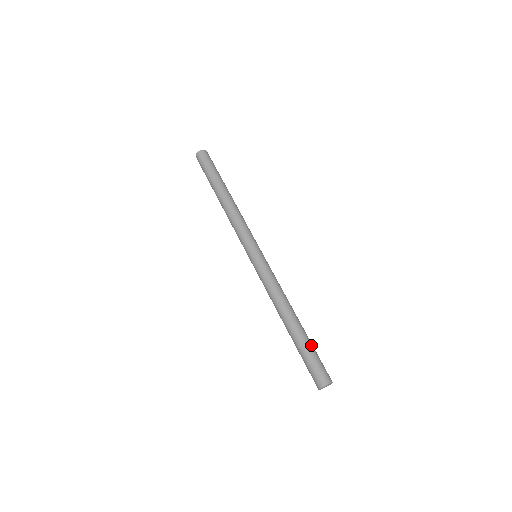
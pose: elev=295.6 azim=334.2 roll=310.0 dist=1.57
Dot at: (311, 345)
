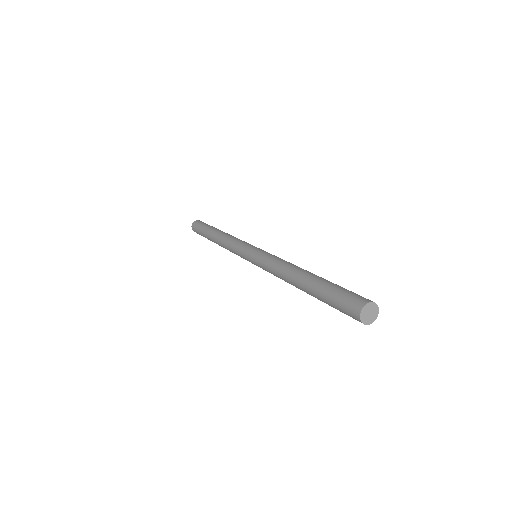
Dot at: occluded
